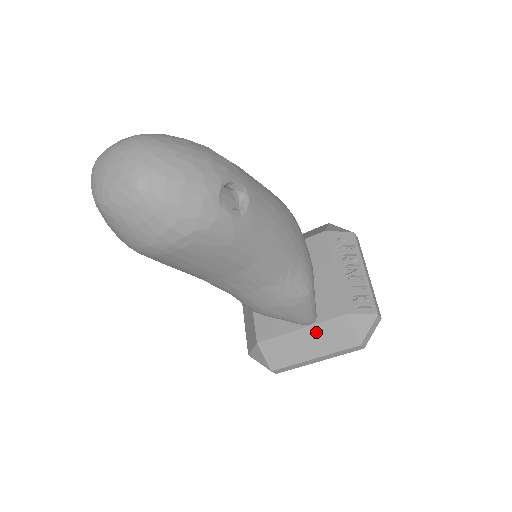
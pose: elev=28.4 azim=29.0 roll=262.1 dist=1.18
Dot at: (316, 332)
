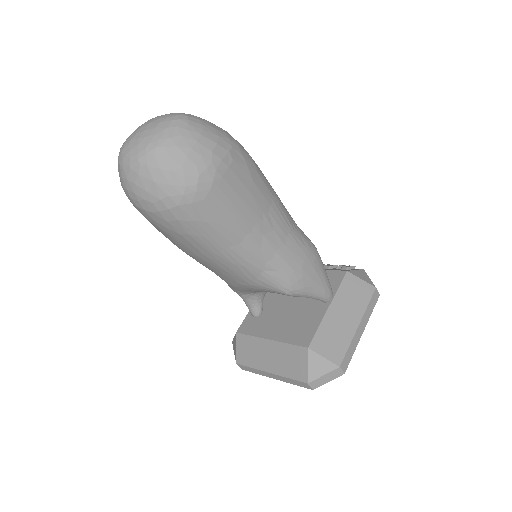
Dot at: (341, 301)
